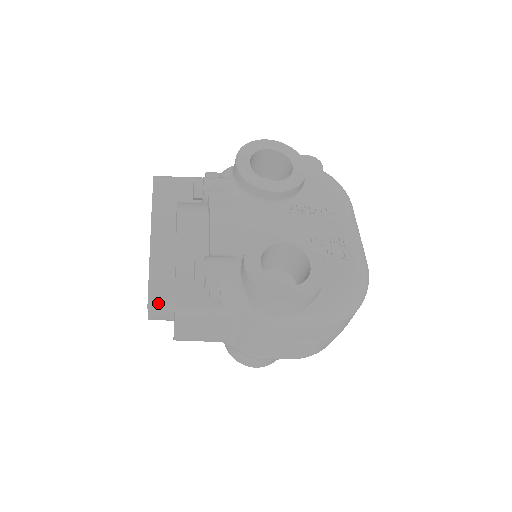
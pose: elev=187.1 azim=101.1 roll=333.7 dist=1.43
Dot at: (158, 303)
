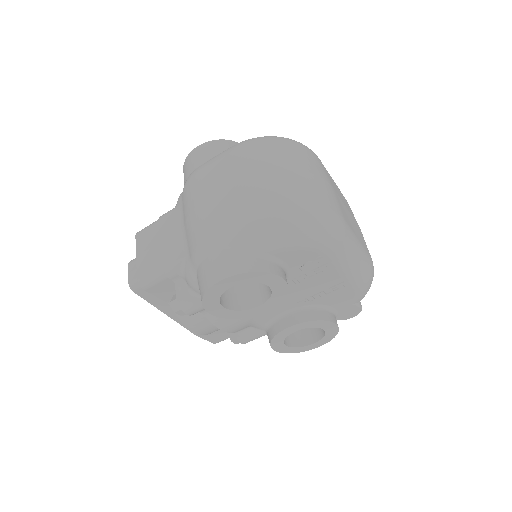
Dot at: occluded
